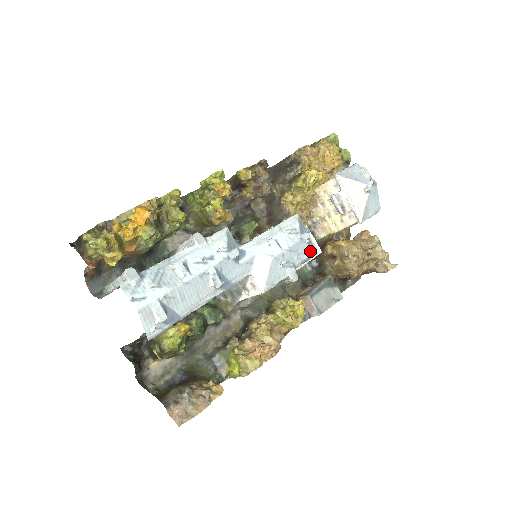
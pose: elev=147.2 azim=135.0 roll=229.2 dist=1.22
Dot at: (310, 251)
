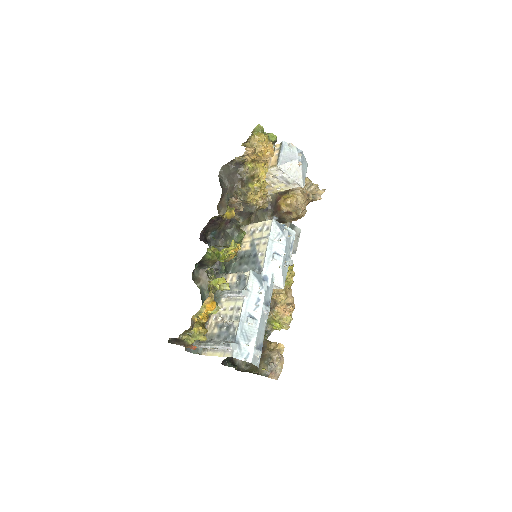
Dot at: (291, 238)
